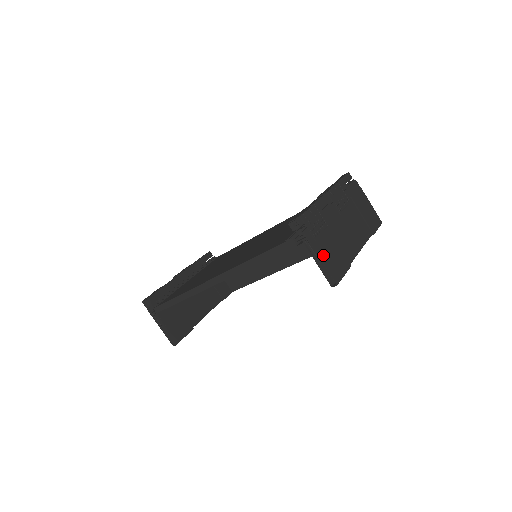
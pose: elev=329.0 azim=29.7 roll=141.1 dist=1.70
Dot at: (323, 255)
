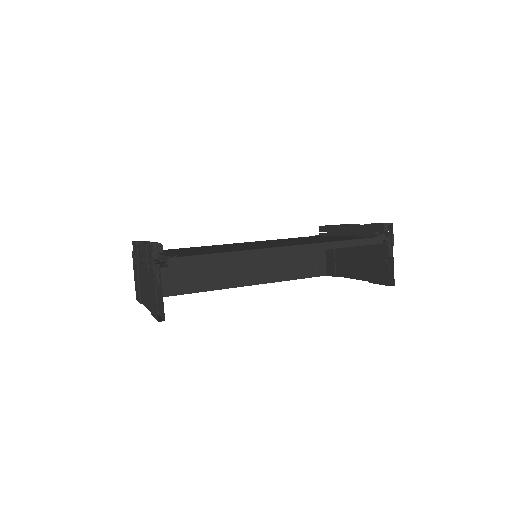
Dot at: (389, 260)
